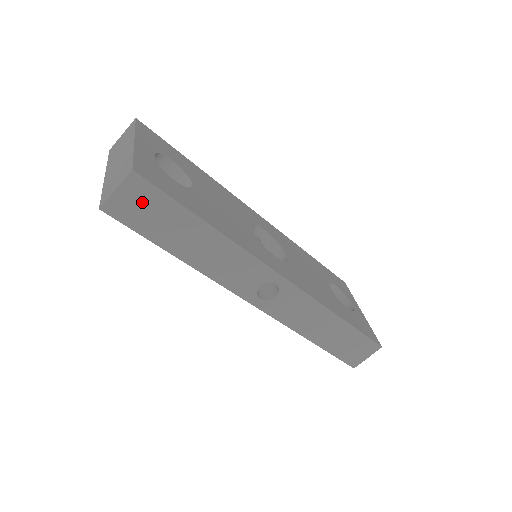
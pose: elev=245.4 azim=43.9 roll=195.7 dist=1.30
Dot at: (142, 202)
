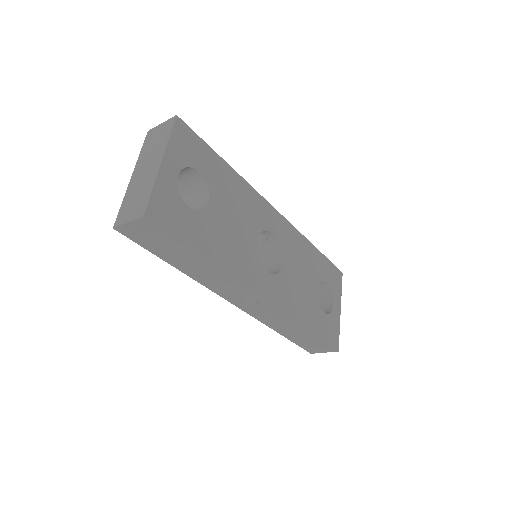
Dot at: (150, 234)
